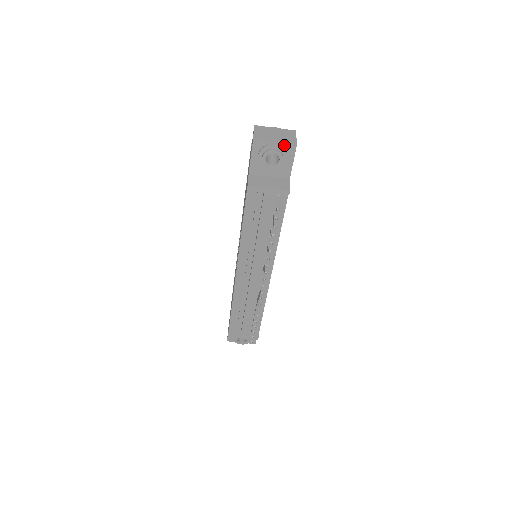
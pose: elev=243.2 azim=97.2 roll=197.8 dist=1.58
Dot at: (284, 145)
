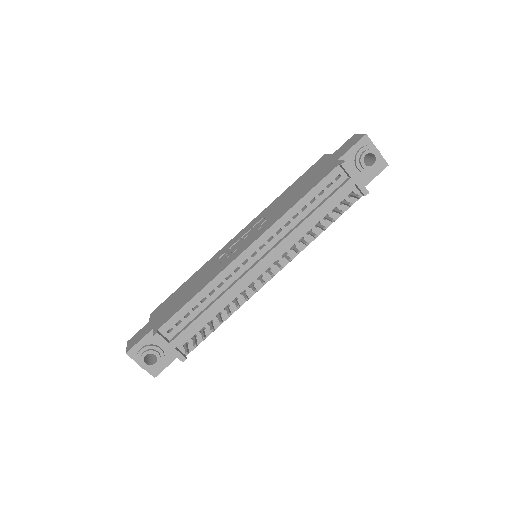
Dot at: (381, 157)
